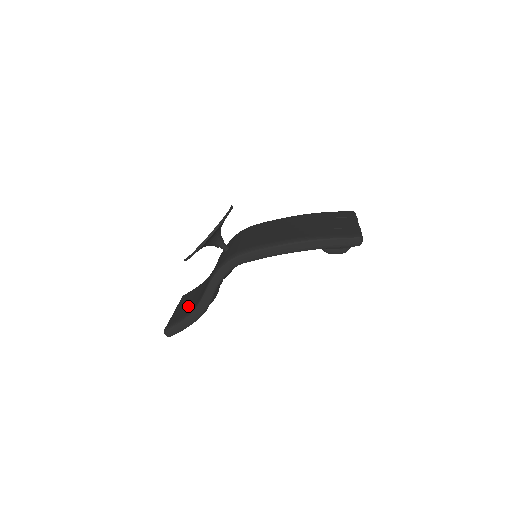
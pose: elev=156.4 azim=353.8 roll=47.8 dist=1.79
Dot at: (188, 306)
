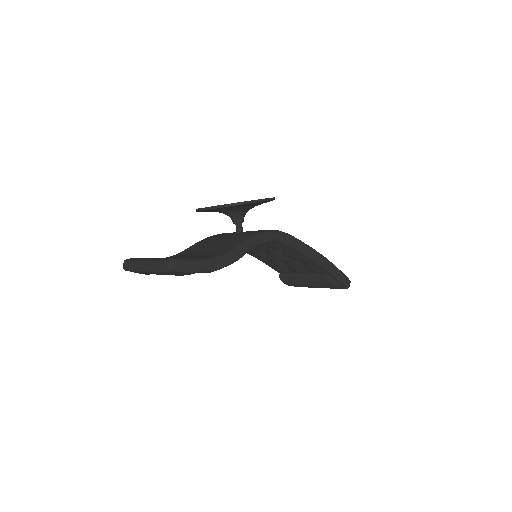
Dot at: occluded
